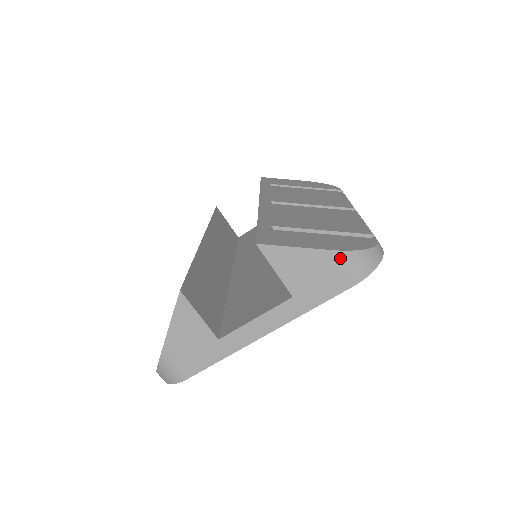
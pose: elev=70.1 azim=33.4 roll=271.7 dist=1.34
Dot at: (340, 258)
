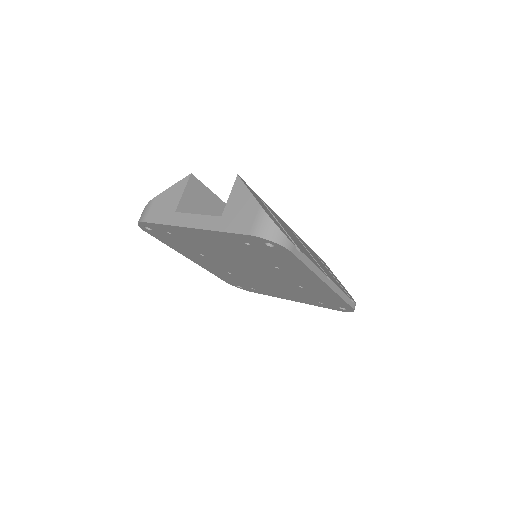
Dot at: (259, 213)
